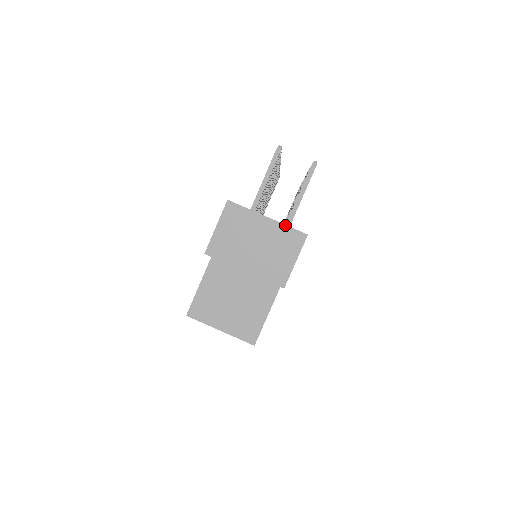
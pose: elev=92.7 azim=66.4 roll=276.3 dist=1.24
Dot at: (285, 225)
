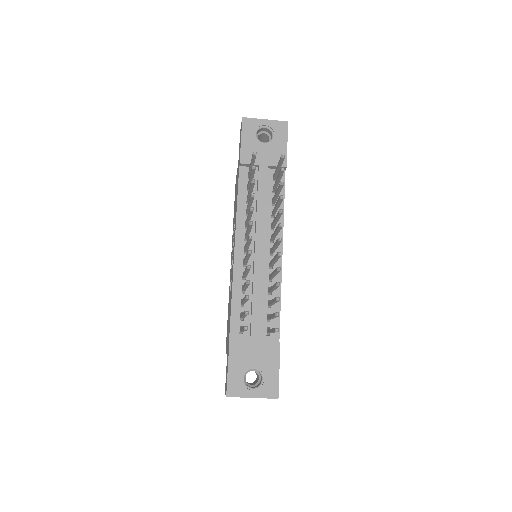
Dot at: occluded
